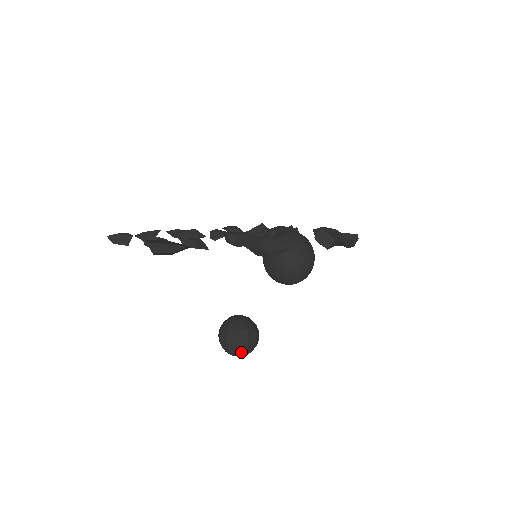
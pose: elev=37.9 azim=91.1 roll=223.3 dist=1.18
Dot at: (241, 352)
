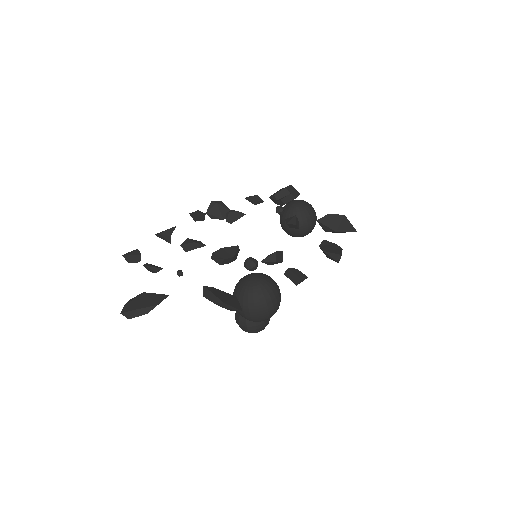
Dot at: (252, 332)
